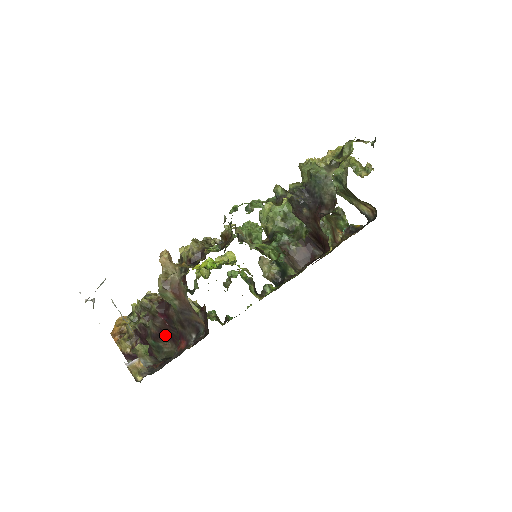
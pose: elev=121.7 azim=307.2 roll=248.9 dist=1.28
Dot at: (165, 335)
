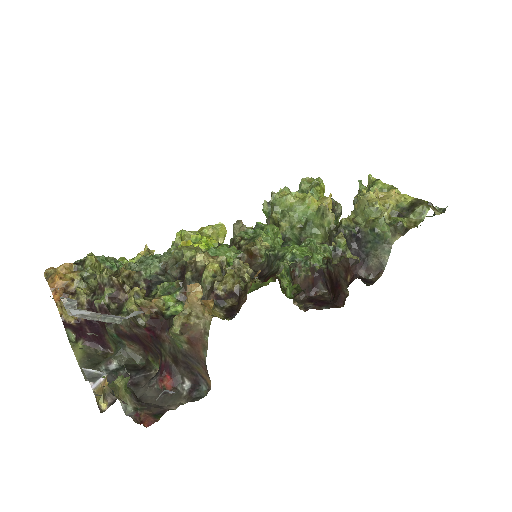
Dot at: (137, 340)
